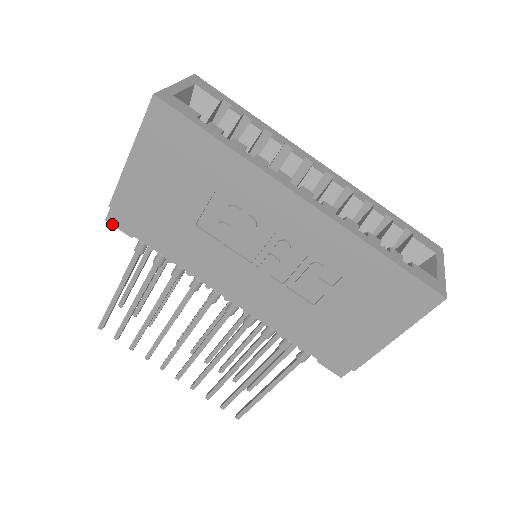
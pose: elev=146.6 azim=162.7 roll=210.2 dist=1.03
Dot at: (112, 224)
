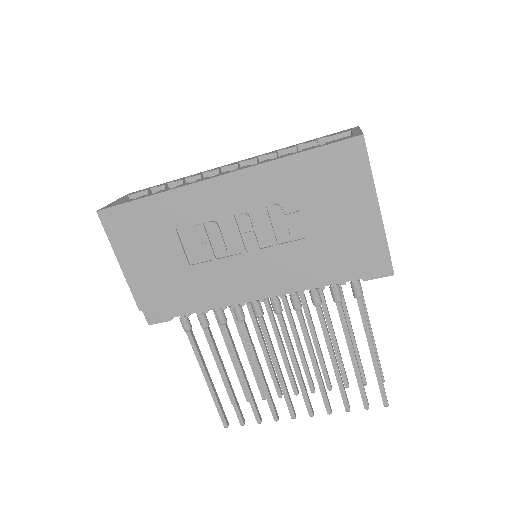
Dot at: occluded
